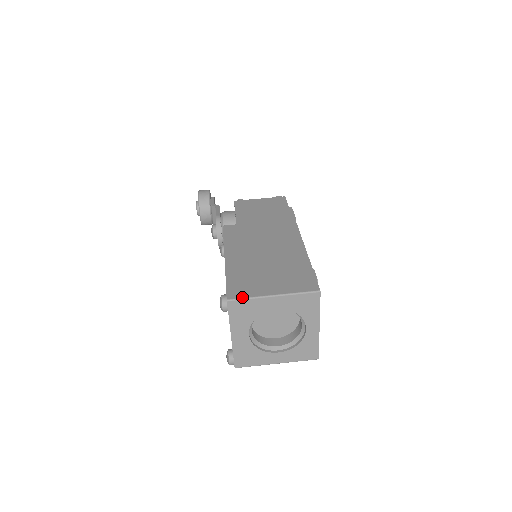
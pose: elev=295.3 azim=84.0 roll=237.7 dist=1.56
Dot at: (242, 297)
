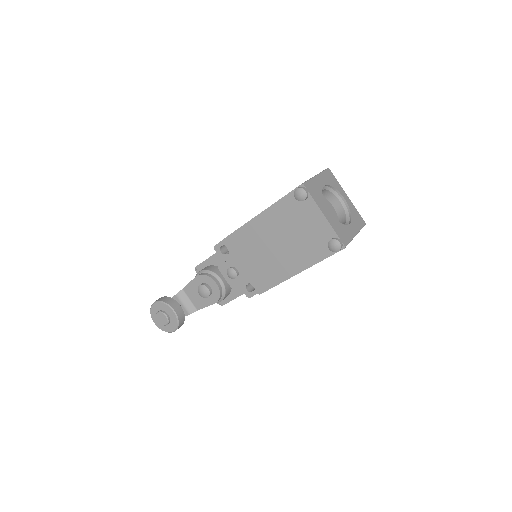
Dot at: (306, 181)
